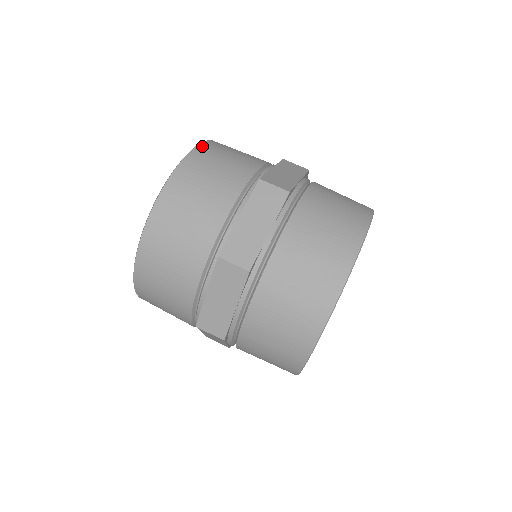
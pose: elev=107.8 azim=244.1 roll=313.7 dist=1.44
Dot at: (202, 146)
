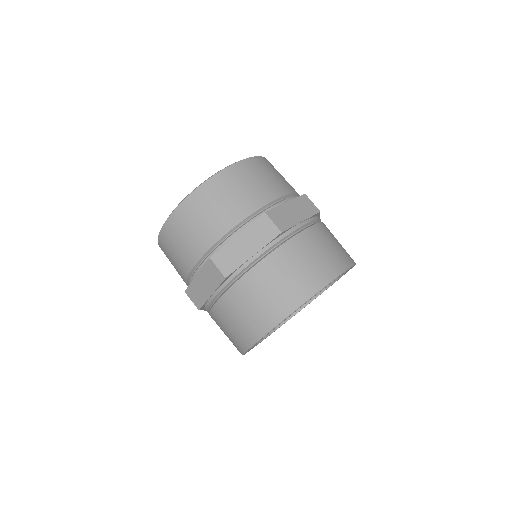
Dot at: (242, 163)
